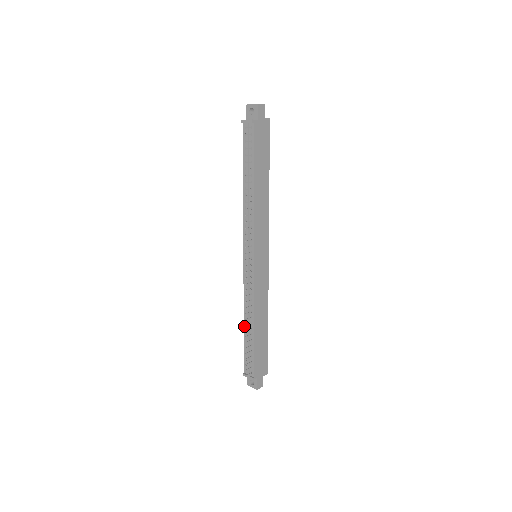
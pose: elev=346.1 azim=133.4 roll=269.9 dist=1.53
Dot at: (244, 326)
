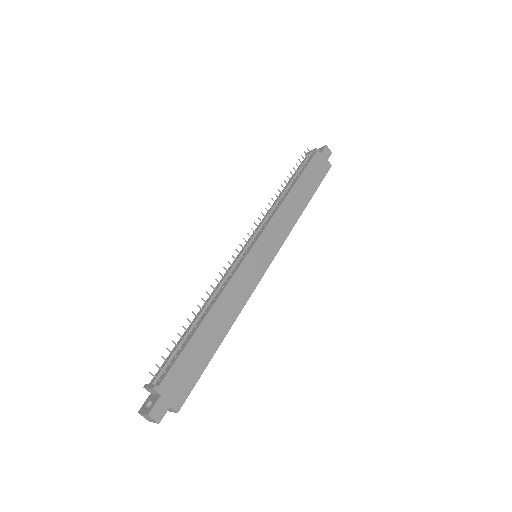
Dot at: occluded
